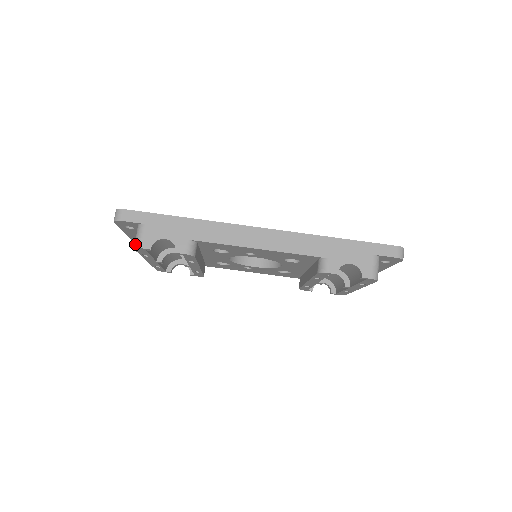
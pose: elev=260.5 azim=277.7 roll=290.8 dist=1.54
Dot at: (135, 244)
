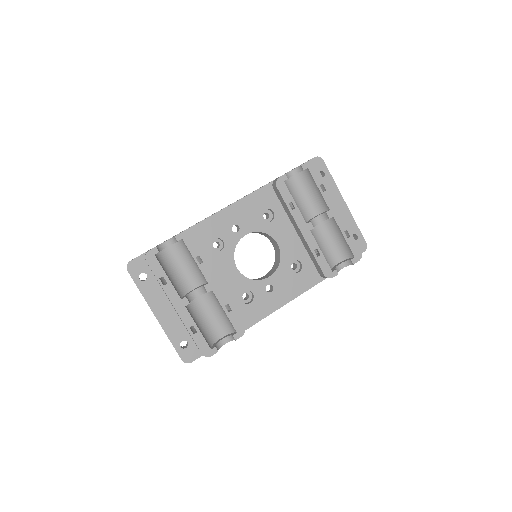
Dot at: (145, 256)
